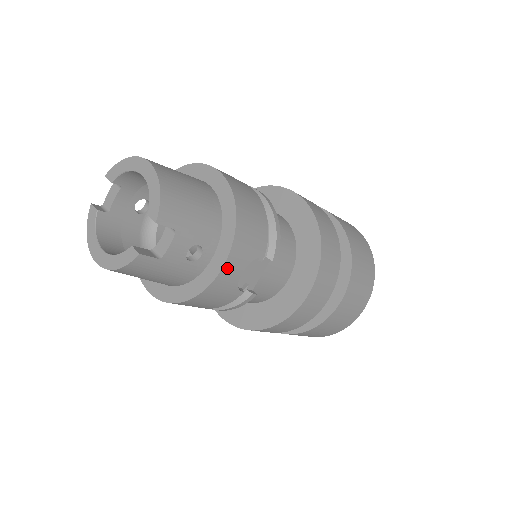
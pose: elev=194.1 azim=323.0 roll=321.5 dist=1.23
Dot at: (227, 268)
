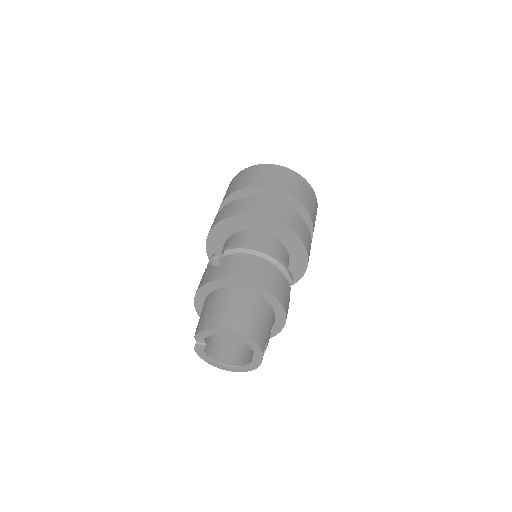
Dot at: occluded
